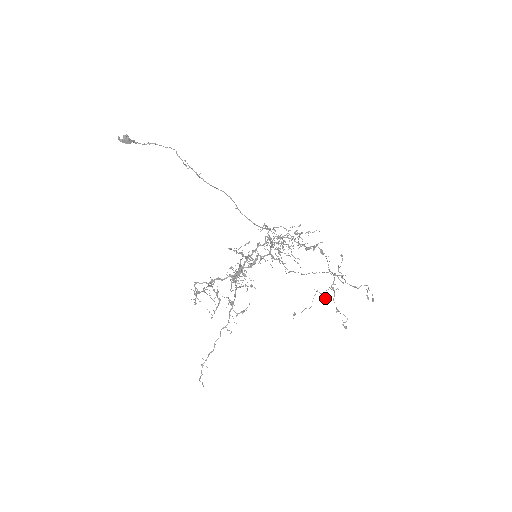
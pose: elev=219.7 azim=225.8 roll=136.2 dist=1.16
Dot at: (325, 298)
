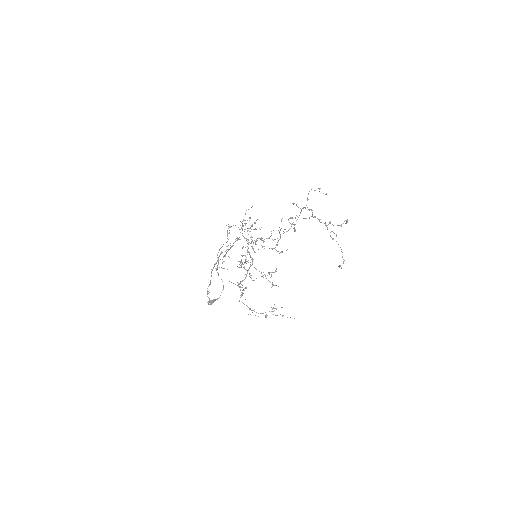
Dot at: occluded
